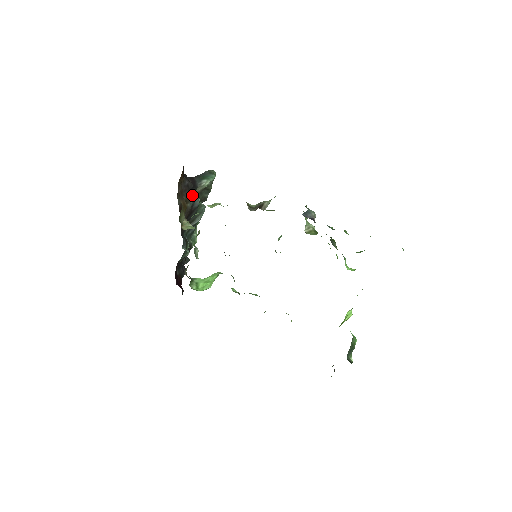
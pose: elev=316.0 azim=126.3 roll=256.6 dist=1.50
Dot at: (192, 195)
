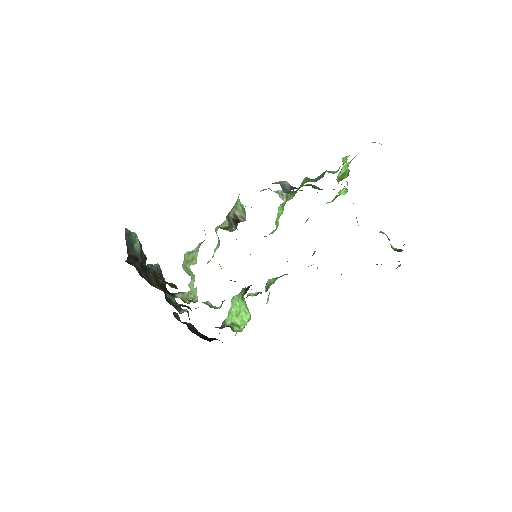
Dot at: (147, 269)
